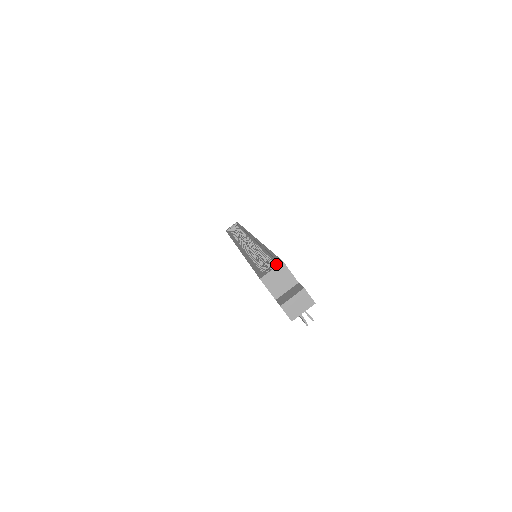
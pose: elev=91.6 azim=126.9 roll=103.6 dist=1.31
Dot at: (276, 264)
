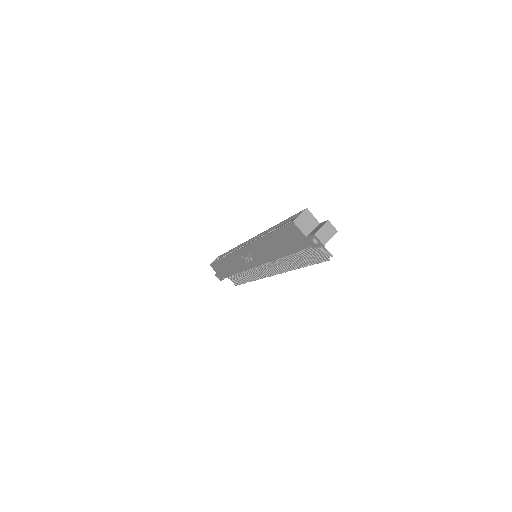
Dot at: (301, 212)
